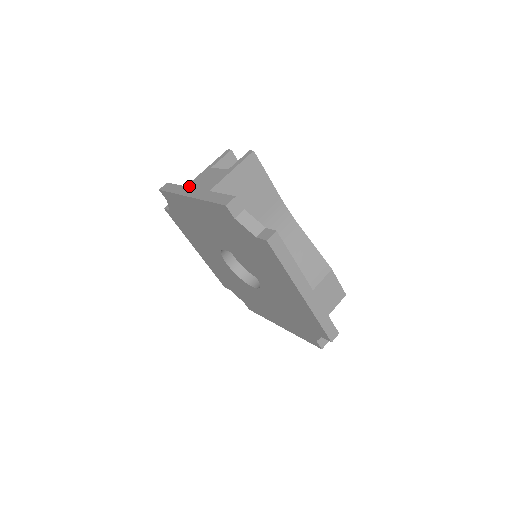
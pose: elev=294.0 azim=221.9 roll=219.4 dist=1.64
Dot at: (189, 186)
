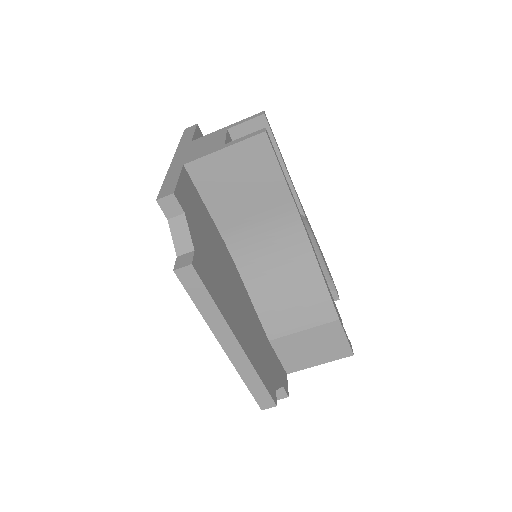
Dot at: (191, 143)
